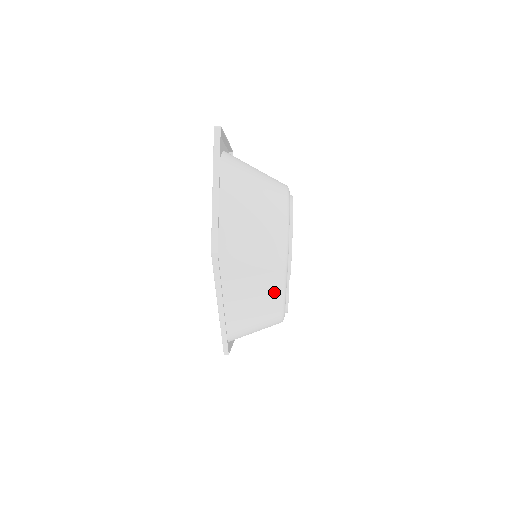
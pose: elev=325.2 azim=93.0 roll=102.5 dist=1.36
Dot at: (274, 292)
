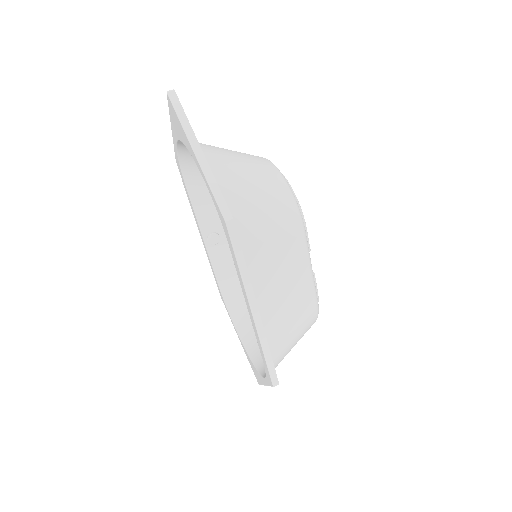
Dot at: (301, 271)
